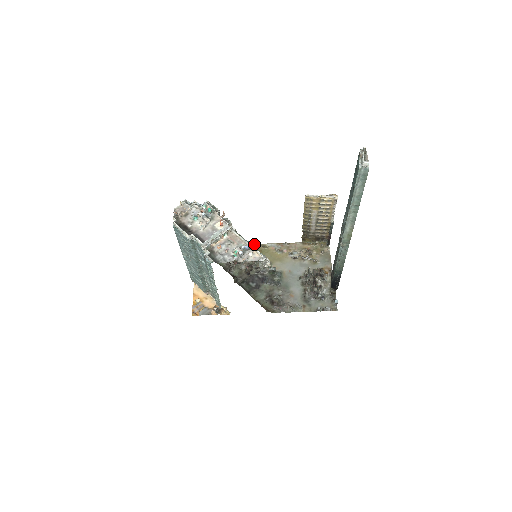
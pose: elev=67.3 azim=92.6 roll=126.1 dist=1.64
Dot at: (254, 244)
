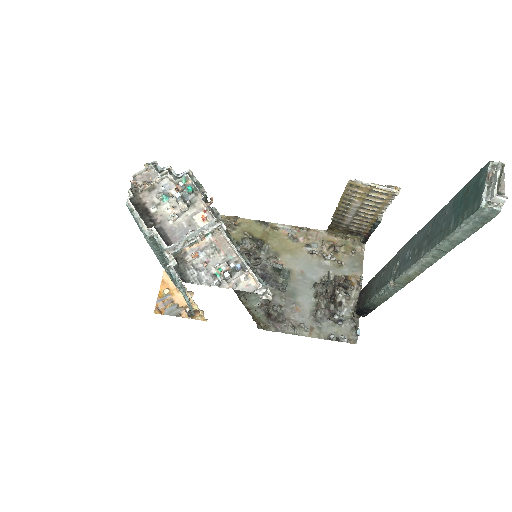
Dot at: (260, 221)
